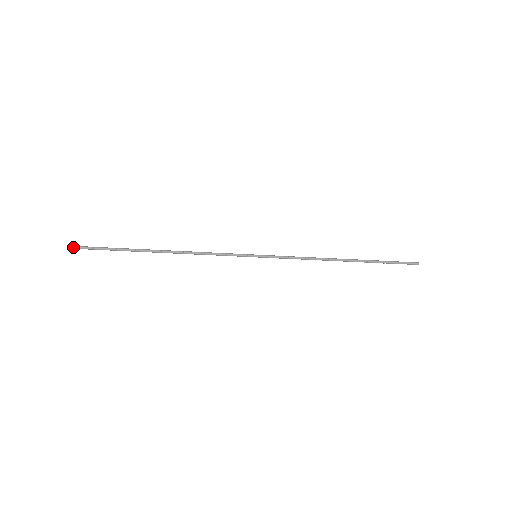
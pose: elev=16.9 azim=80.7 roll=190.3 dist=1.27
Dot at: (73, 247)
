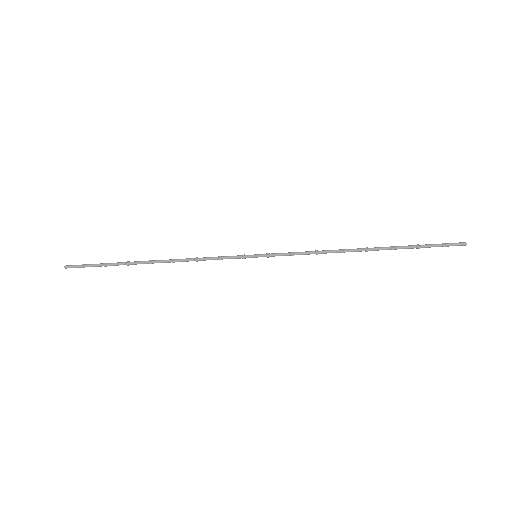
Dot at: (65, 268)
